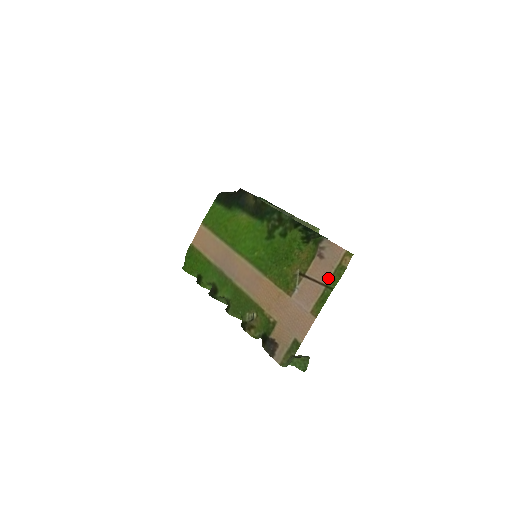
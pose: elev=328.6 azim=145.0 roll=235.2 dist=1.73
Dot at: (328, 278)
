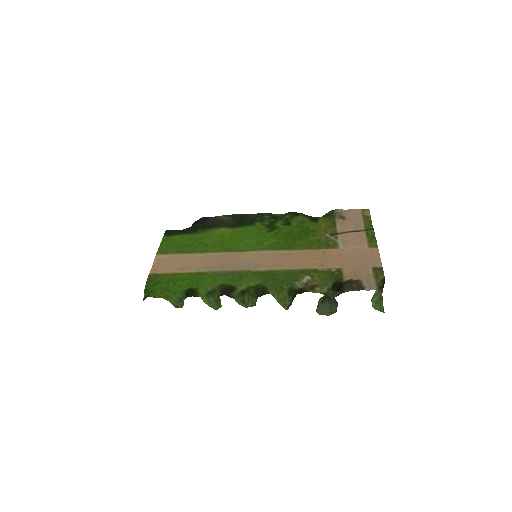
Dot at: (362, 225)
